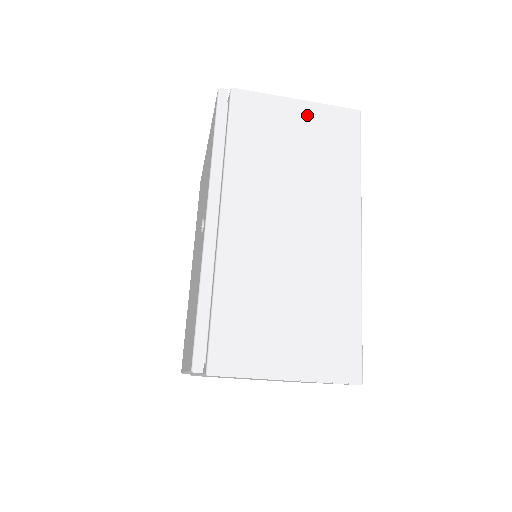
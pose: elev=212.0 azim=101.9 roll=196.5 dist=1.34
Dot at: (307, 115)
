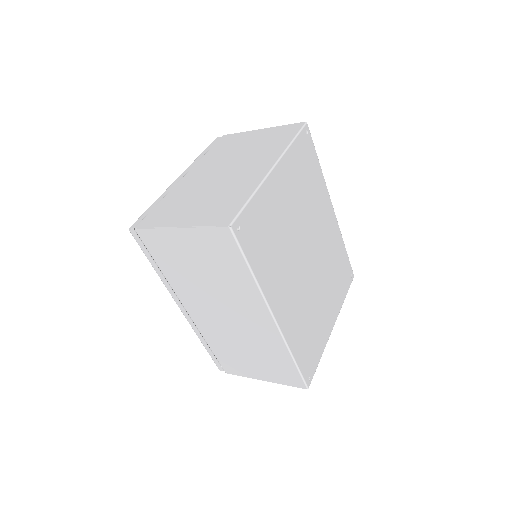
Dot at: (192, 240)
